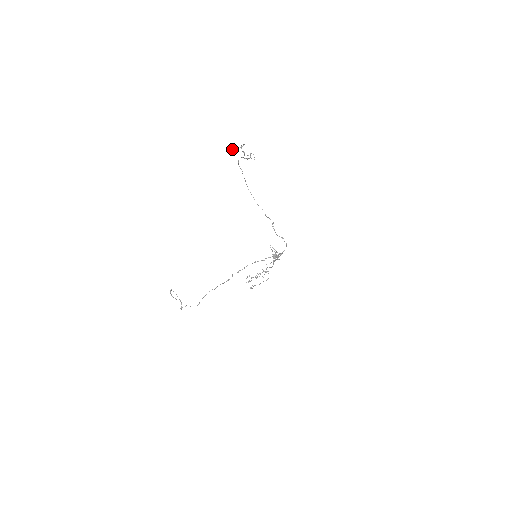
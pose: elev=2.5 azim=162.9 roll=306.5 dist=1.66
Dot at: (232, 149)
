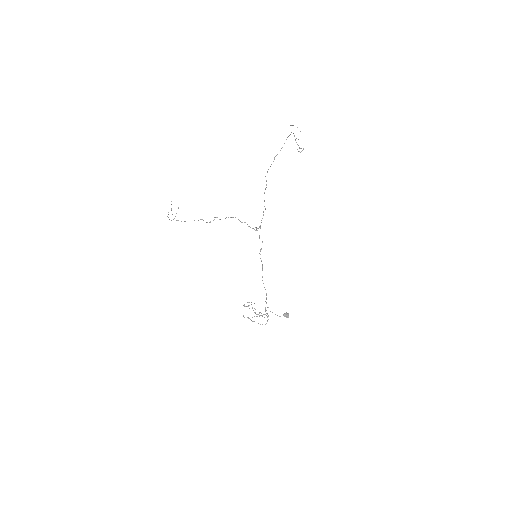
Dot at: occluded
